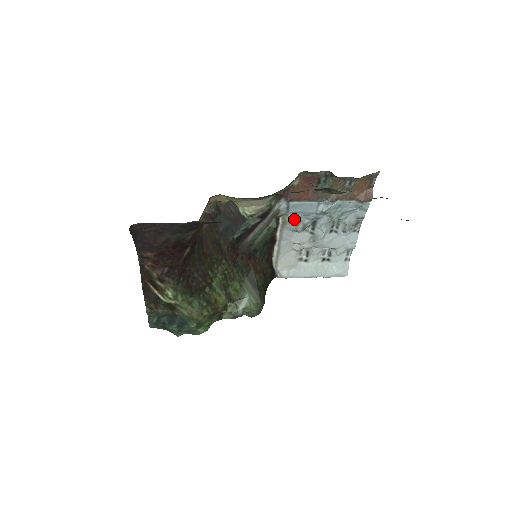
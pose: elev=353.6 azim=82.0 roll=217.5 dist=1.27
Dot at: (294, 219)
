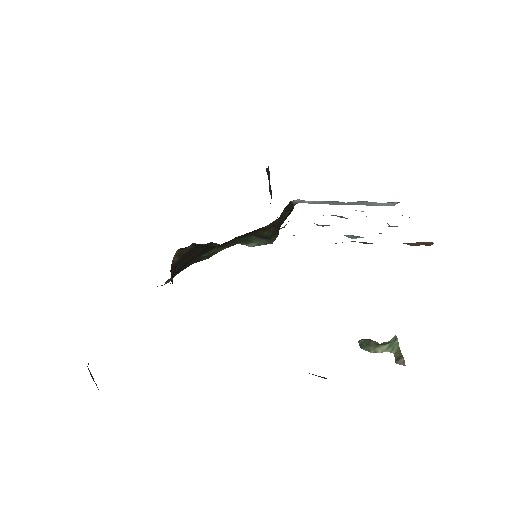
Dot at: occluded
